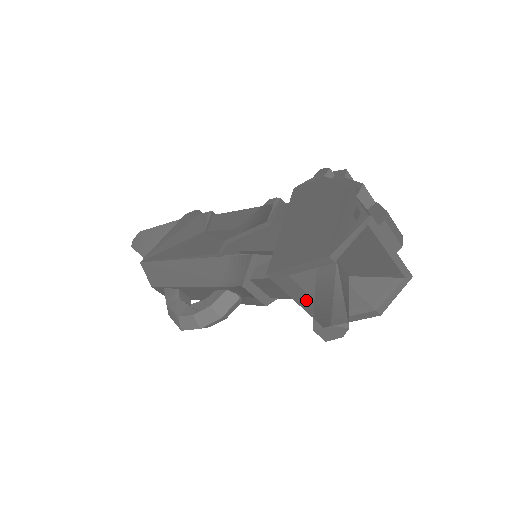
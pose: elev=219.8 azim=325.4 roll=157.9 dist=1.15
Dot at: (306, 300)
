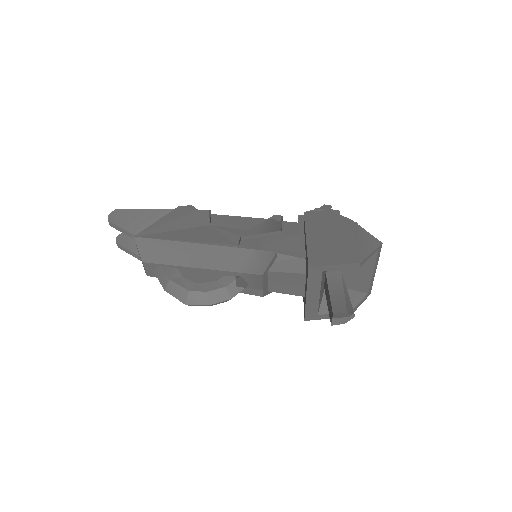
Dot at: (314, 294)
